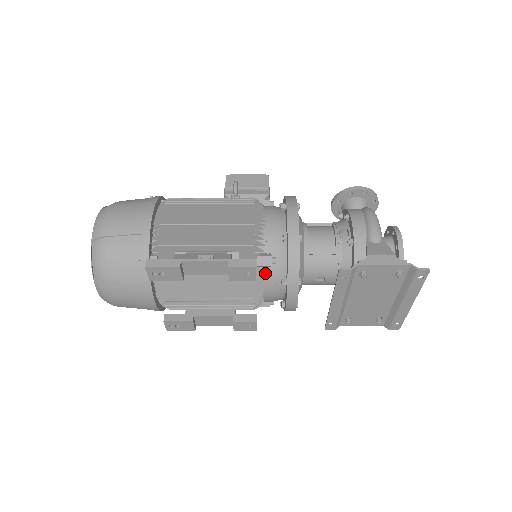
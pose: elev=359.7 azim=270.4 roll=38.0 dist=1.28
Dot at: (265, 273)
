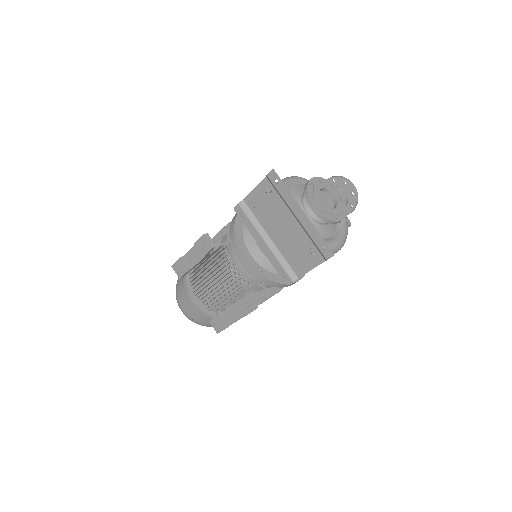
Dot at: (229, 248)
